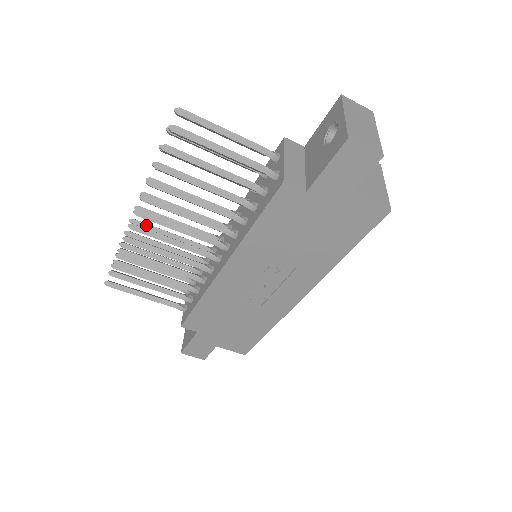
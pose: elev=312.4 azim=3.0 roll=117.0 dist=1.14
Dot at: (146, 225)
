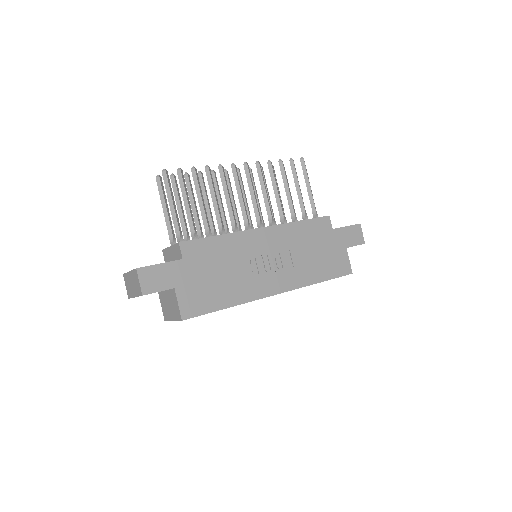
Dot at: (217, 182)
